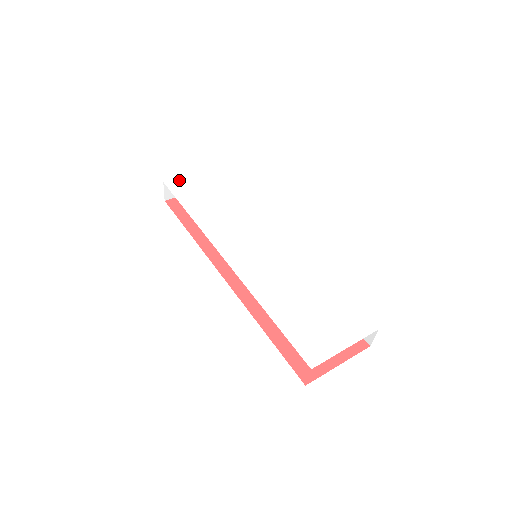
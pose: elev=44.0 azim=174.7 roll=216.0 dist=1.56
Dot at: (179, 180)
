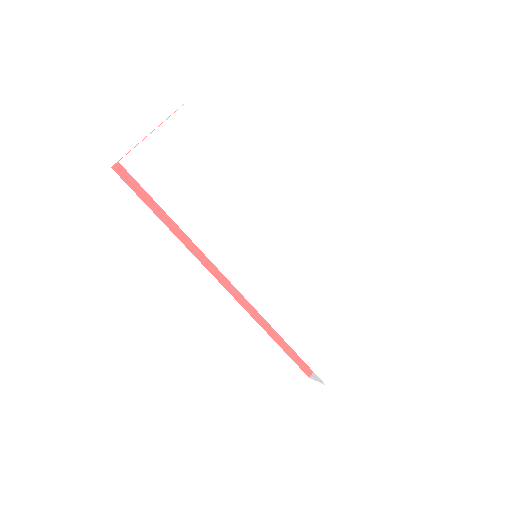
Dot at: (139, 151)
